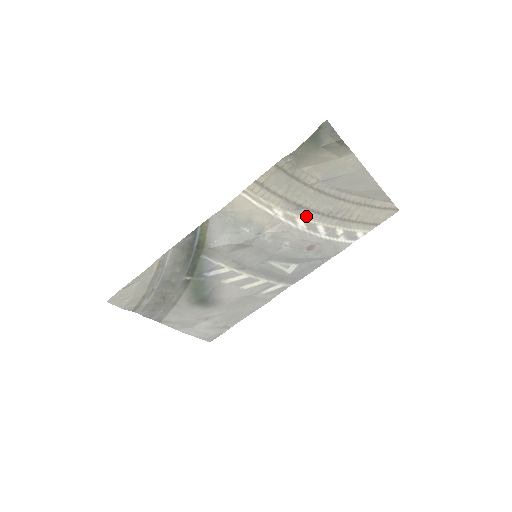
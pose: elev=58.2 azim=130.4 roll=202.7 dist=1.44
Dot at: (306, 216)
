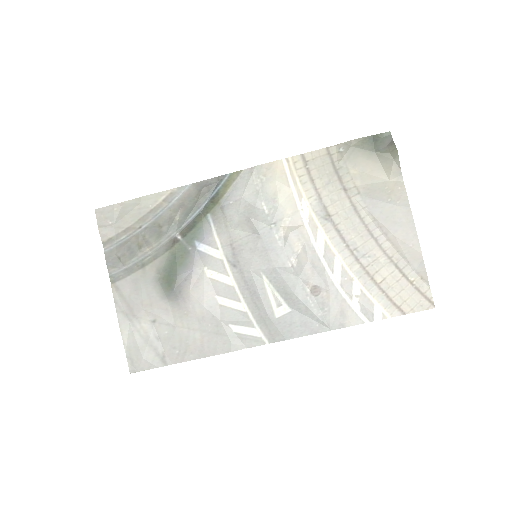
Dot at: (329, 235)
